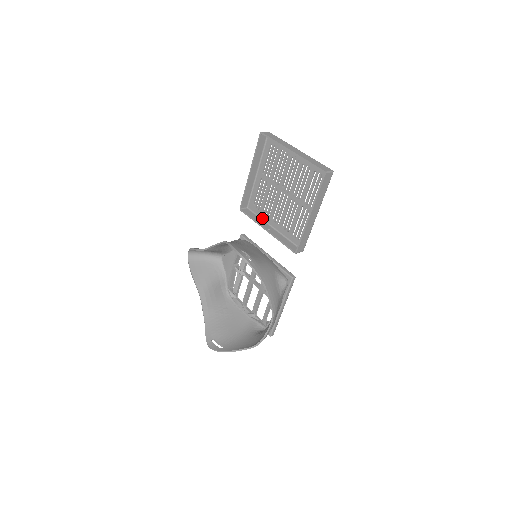
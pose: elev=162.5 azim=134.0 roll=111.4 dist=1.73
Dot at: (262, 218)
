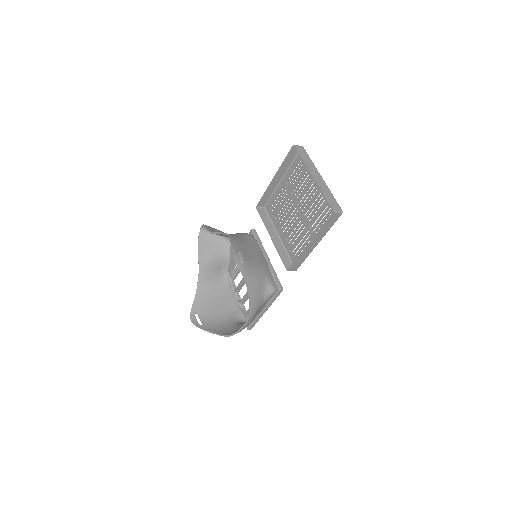
Dot at: (273, 223)
